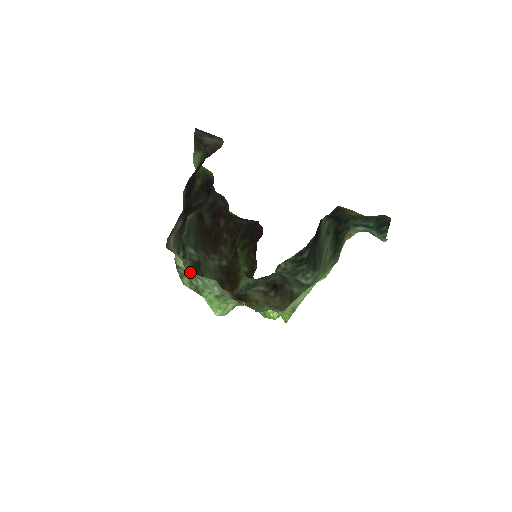
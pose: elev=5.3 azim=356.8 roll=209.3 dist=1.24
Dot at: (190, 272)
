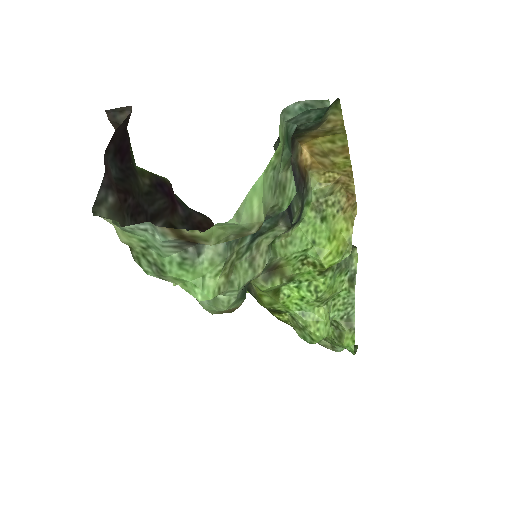
Dot at: (123, 229)
